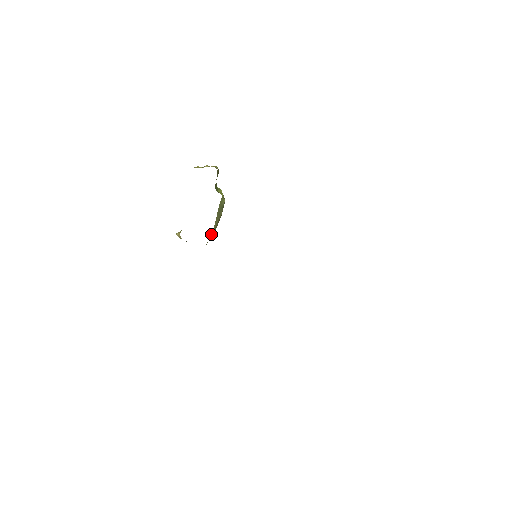
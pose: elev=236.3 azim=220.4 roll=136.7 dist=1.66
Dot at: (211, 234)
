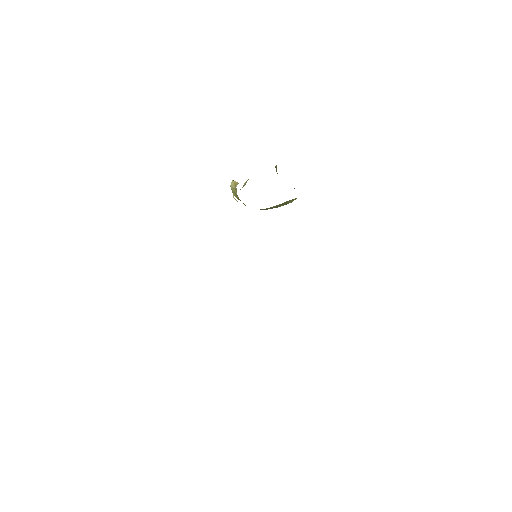
Dot at: occluded
